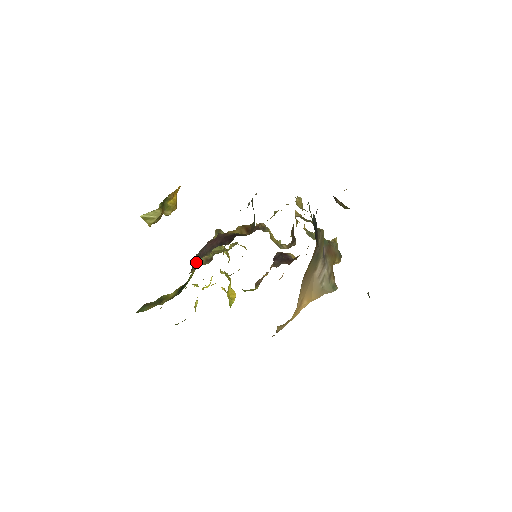
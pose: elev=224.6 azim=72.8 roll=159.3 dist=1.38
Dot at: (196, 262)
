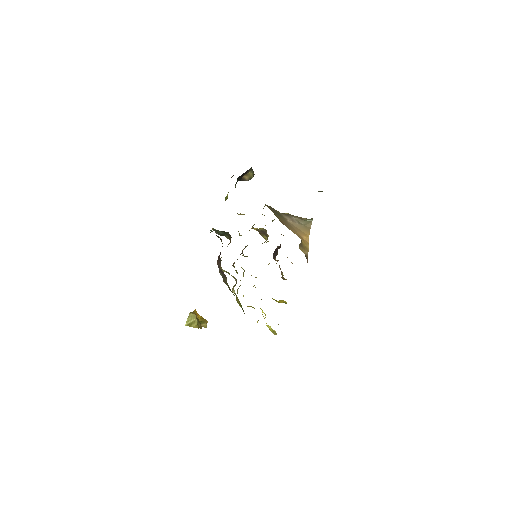
Dot at: (225, 280)
